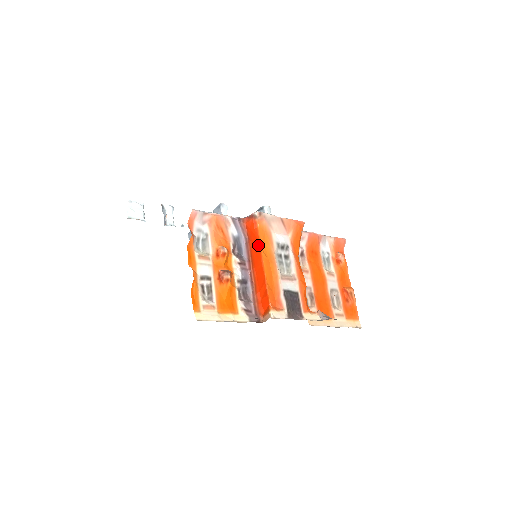
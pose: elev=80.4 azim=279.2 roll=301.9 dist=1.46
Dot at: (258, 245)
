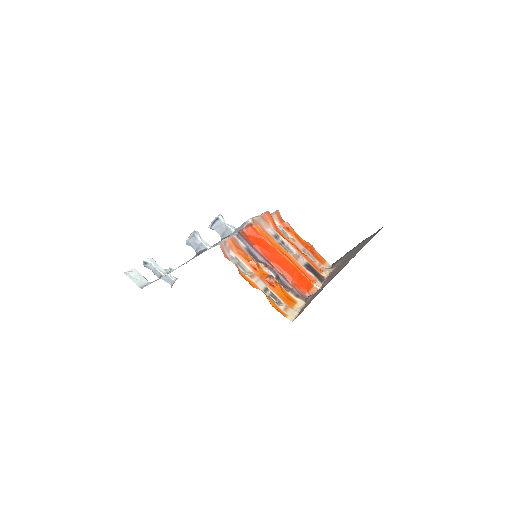
Dot at: (269, 244)
